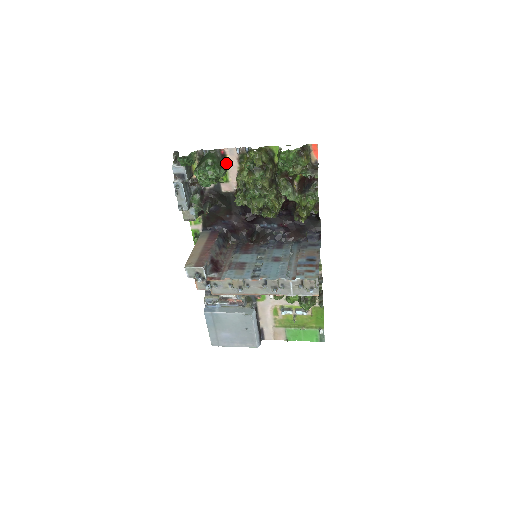
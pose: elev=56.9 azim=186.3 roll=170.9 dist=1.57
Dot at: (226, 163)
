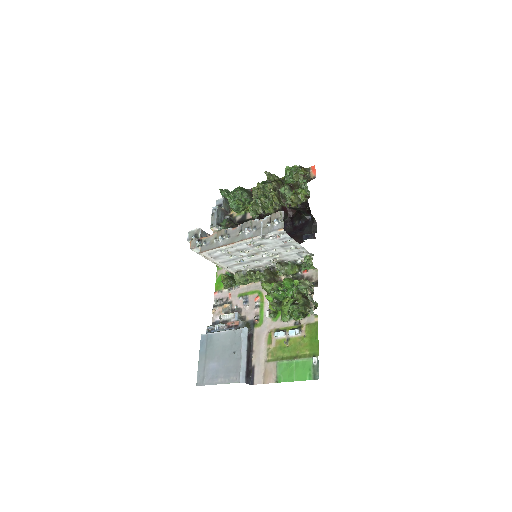
Dot at: occluded
